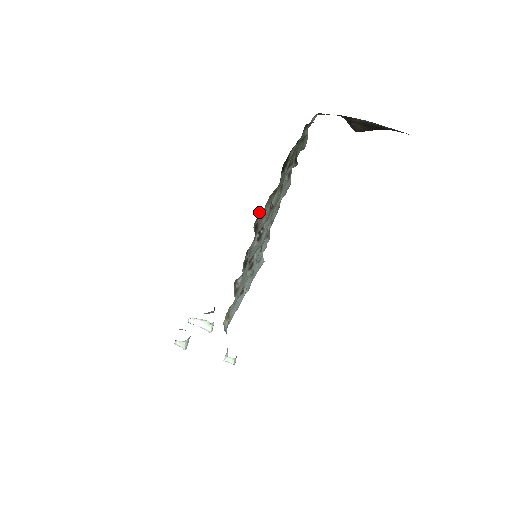
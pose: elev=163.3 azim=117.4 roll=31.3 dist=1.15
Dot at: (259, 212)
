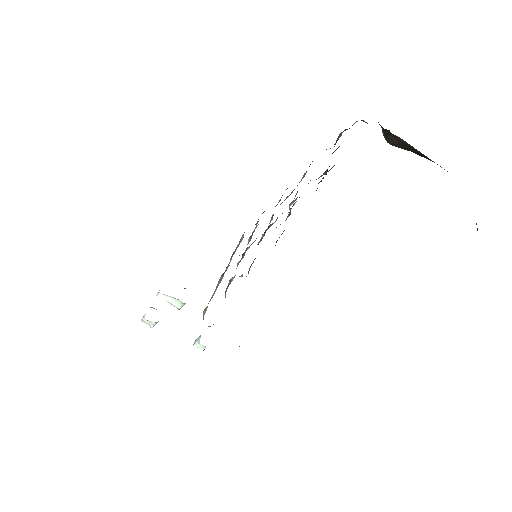
Dot at: occluded
